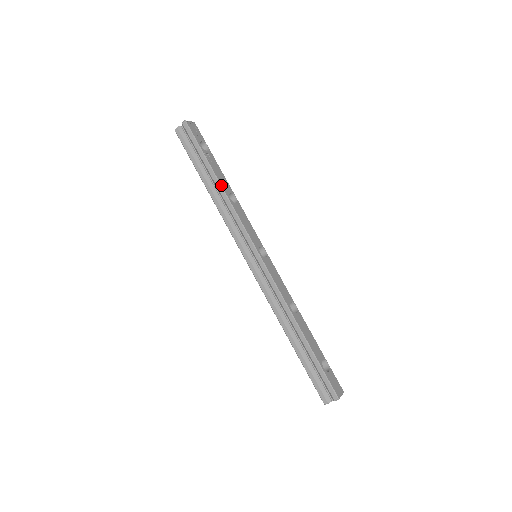
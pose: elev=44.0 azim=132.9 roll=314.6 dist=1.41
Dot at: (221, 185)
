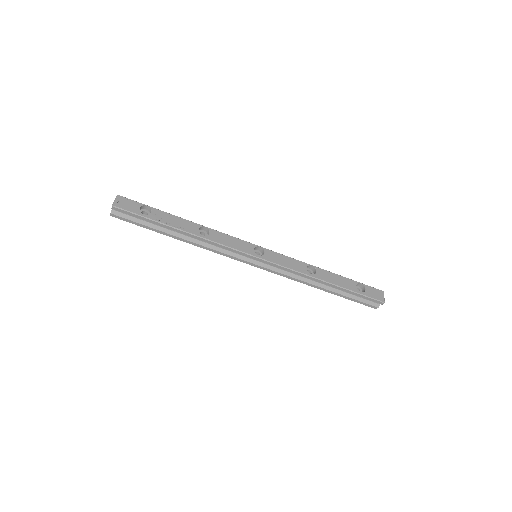
Dot at: (188, 232)
